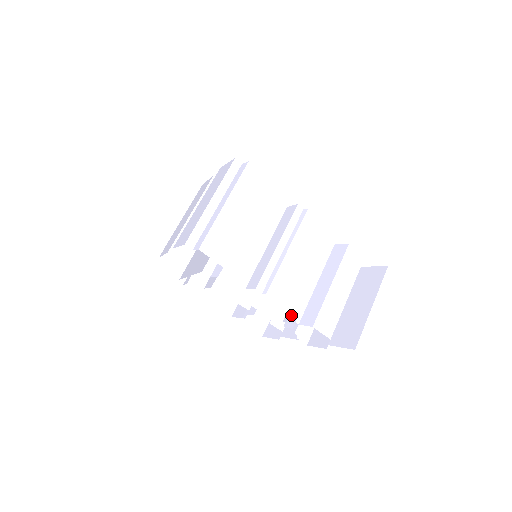
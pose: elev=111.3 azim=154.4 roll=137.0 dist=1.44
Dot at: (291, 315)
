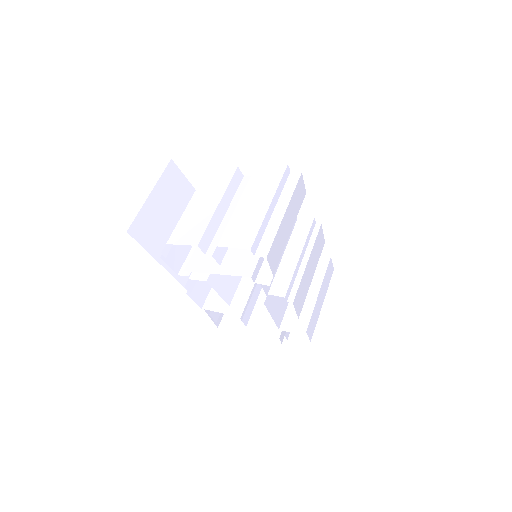
Dot at: (287, 319)
